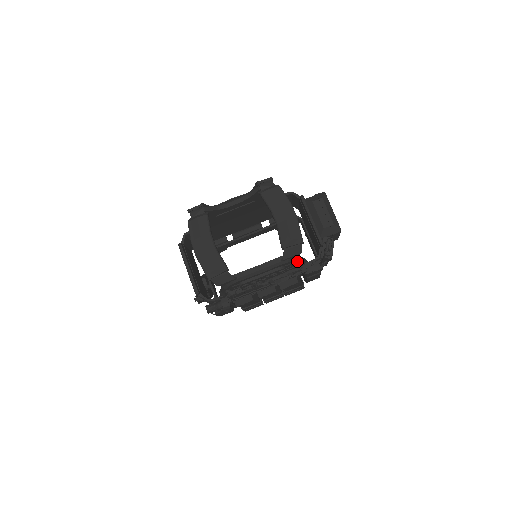
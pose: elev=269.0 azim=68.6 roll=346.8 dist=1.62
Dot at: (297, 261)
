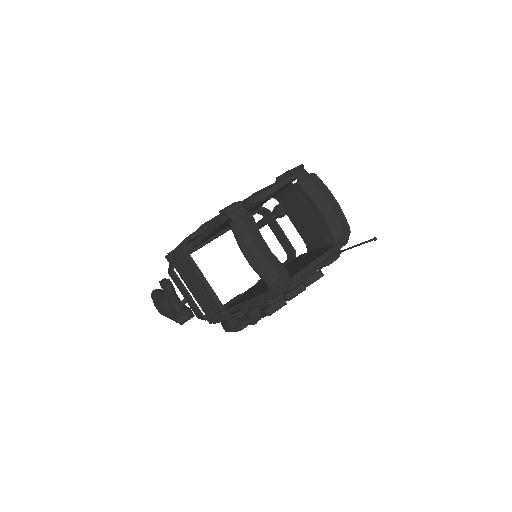
Dot at: occluded
